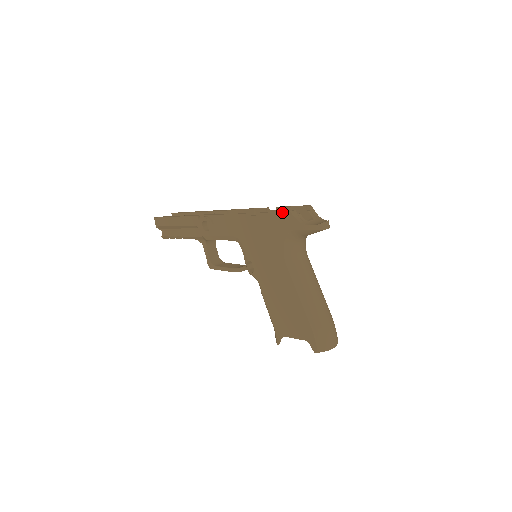
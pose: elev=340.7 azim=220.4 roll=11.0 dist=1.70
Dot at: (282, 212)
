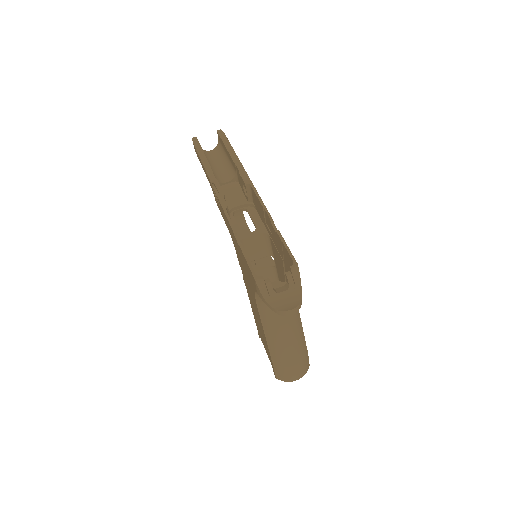
Dot at: (251, 271)
